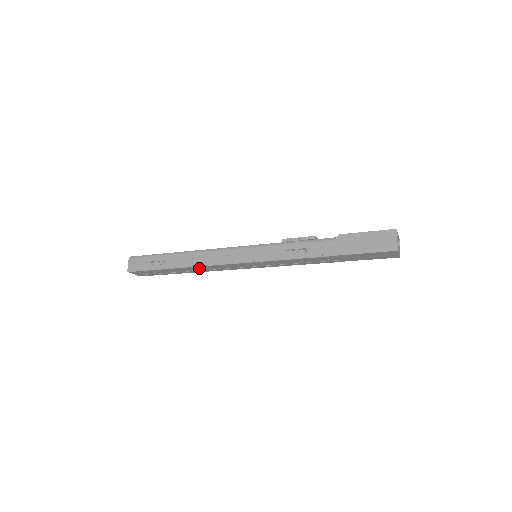
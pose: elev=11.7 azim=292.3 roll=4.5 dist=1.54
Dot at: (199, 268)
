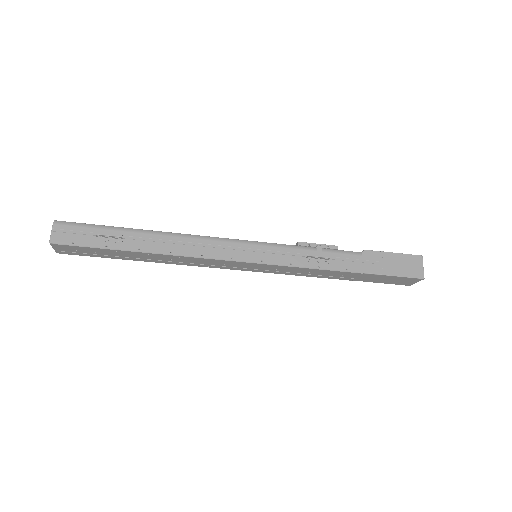
Dot at: (174, 258)
